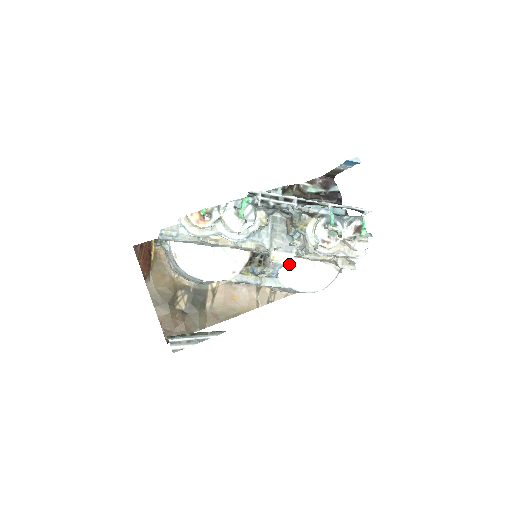
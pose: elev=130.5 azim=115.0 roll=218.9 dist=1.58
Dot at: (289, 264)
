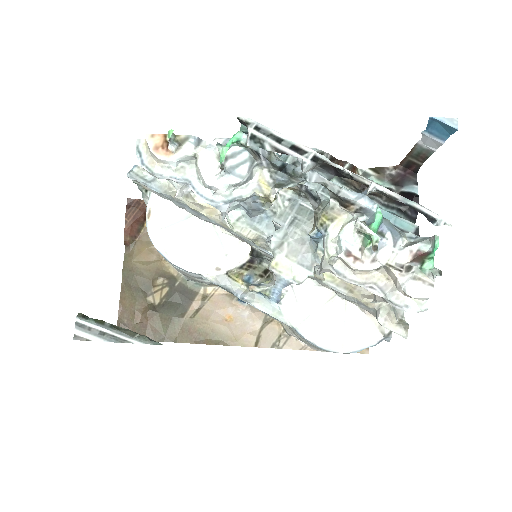
Dot at: (306, 291)
